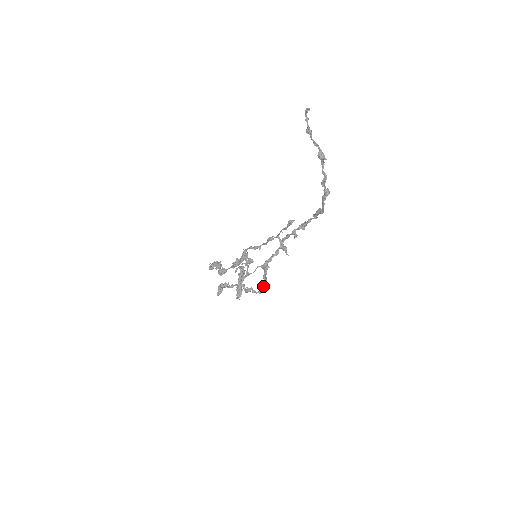
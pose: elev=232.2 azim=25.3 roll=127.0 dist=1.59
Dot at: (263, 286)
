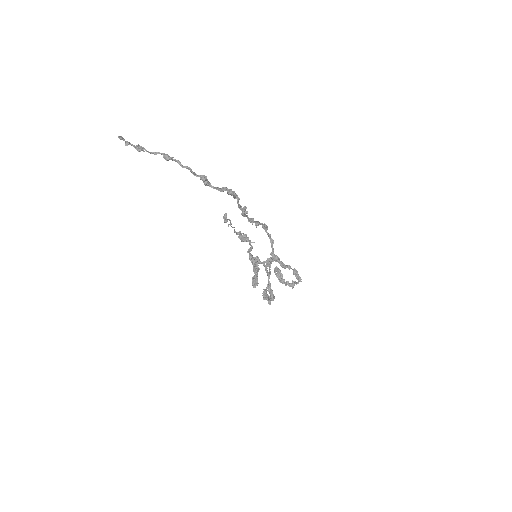
Dot at: occluded
